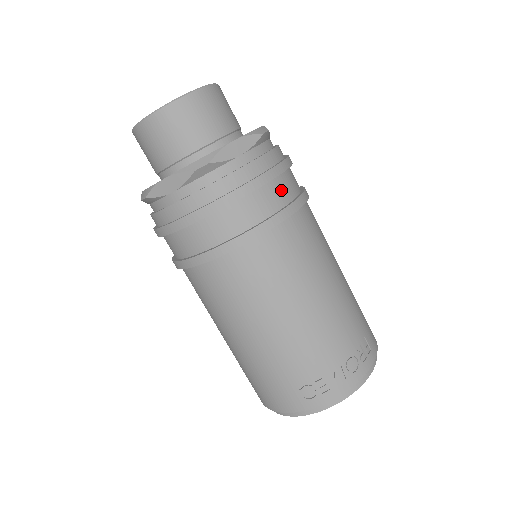
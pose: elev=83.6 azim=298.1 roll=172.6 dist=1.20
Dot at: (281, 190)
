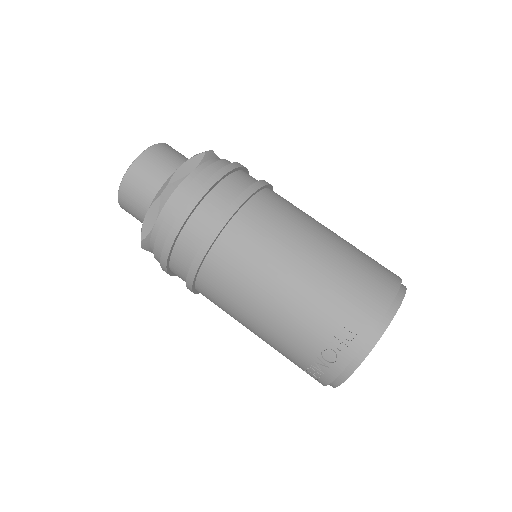
Dot at: (194, 233)
